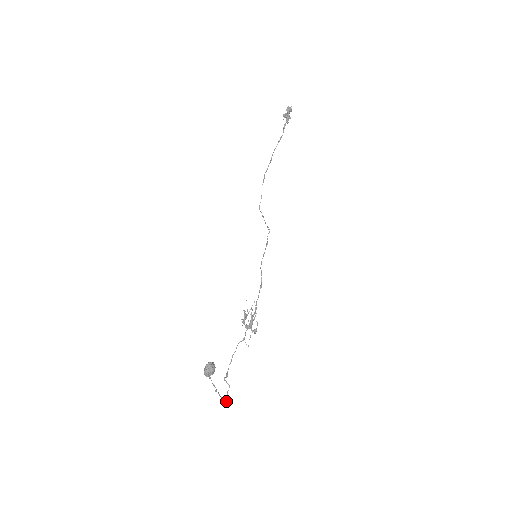
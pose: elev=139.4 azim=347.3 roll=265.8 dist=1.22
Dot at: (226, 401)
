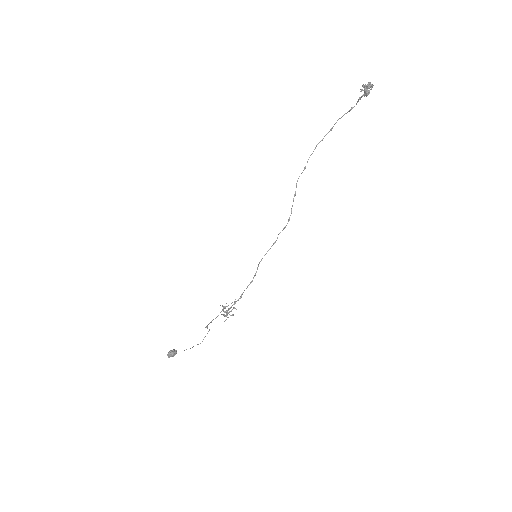
Dot at: occluded
